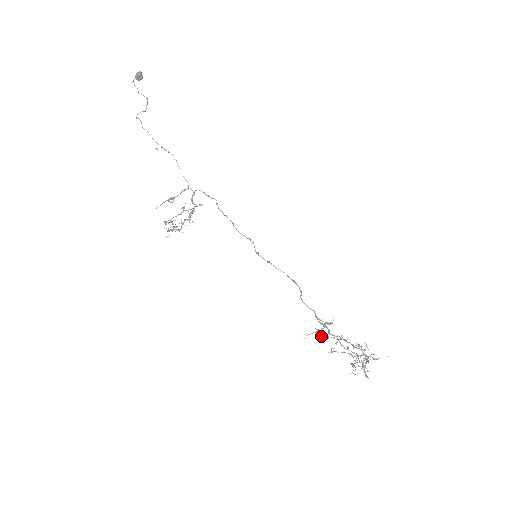
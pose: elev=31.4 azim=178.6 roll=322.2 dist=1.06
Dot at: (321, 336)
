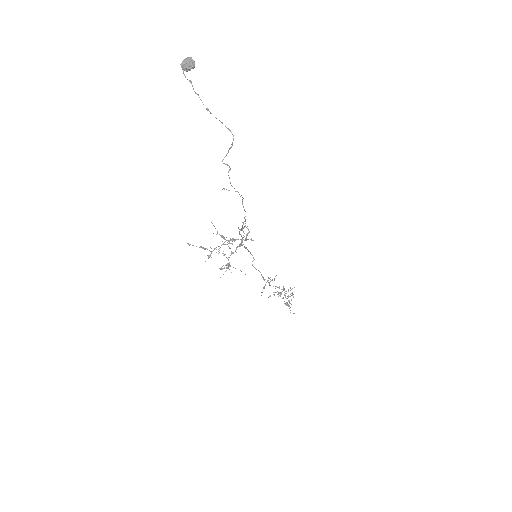
Dot at: (264, 288)
